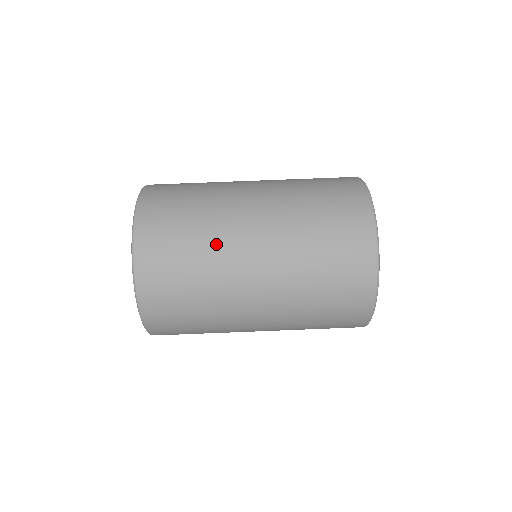
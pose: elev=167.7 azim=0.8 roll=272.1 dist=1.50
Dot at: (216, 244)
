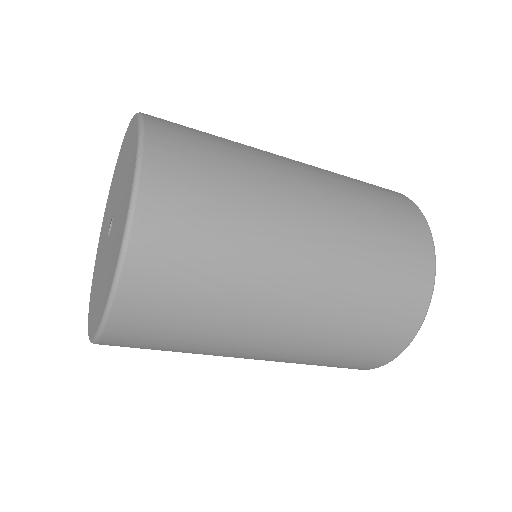
Dot at: (261, 191)
